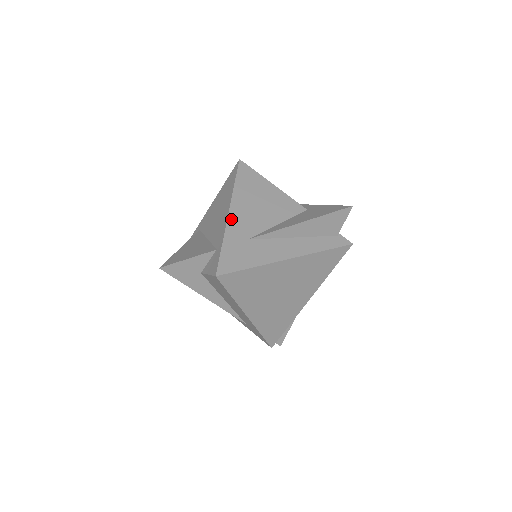
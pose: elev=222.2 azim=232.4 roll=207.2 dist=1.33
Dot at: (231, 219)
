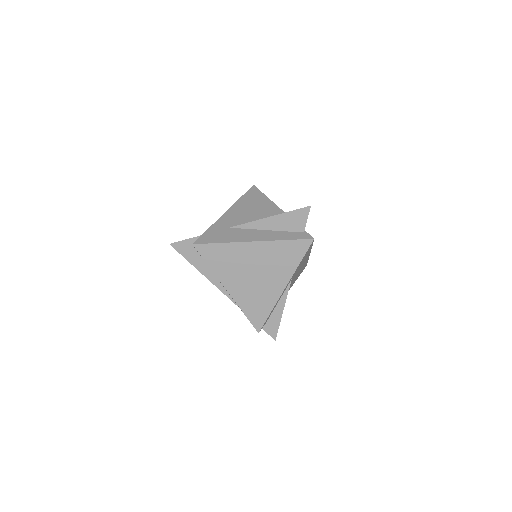
Dot at: (224, 216)
